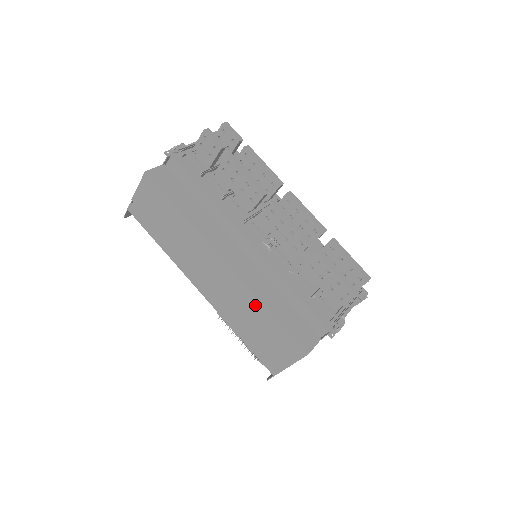
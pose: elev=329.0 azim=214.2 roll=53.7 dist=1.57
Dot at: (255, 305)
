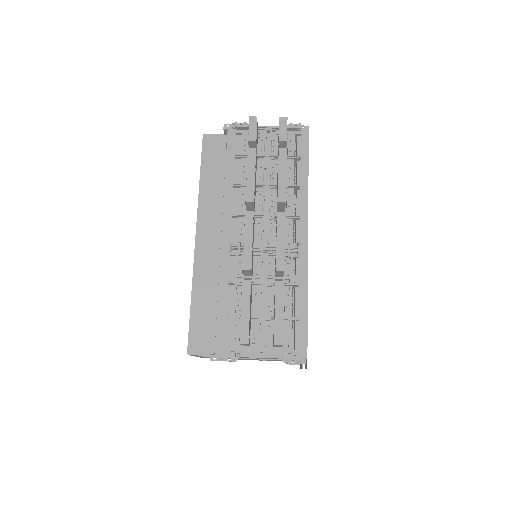
Dot at: occluded
